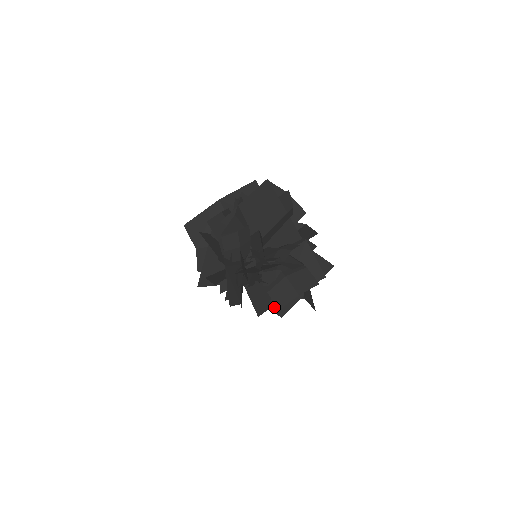
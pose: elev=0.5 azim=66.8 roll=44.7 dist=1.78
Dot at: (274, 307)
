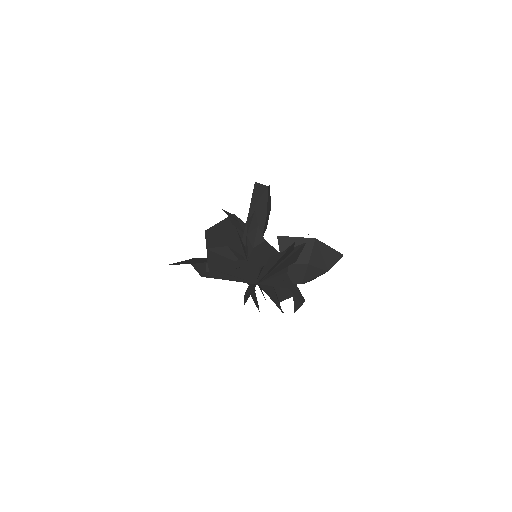
Dot at: occluded
